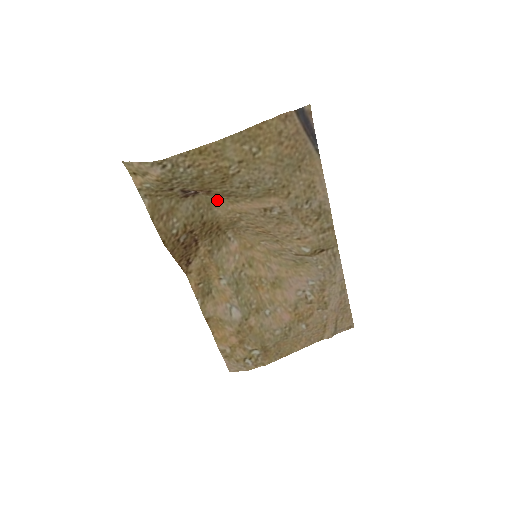
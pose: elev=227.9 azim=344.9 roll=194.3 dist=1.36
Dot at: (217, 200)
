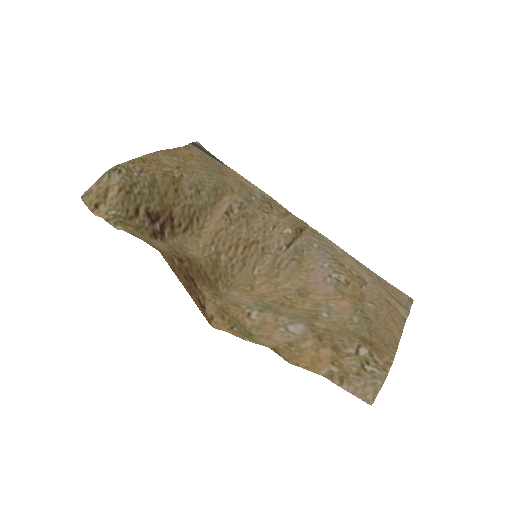
Dot at: (185, 244)
